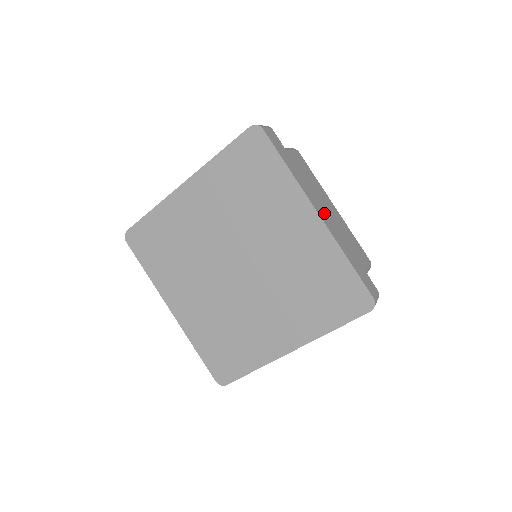
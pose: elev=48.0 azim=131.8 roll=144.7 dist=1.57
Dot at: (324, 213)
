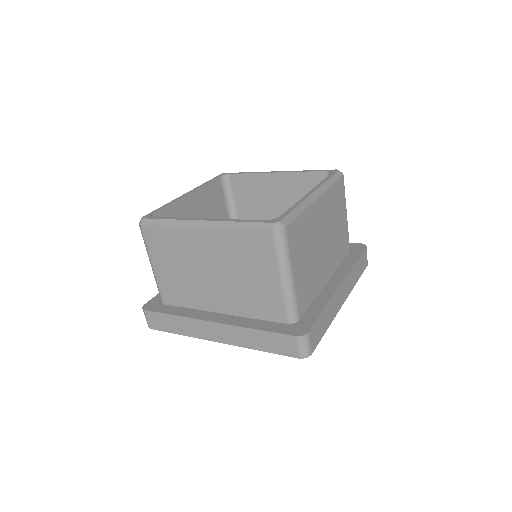
Dot at: (343, 289)
